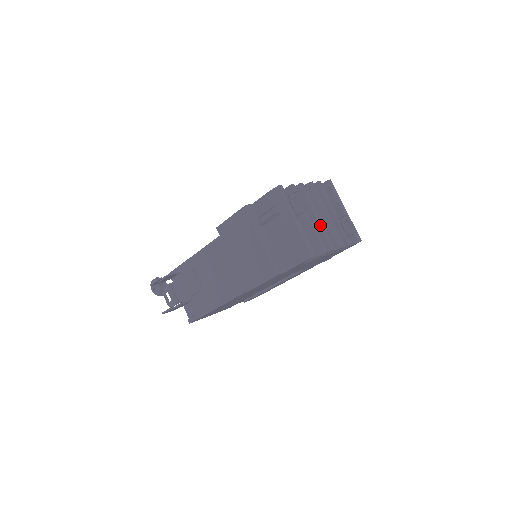
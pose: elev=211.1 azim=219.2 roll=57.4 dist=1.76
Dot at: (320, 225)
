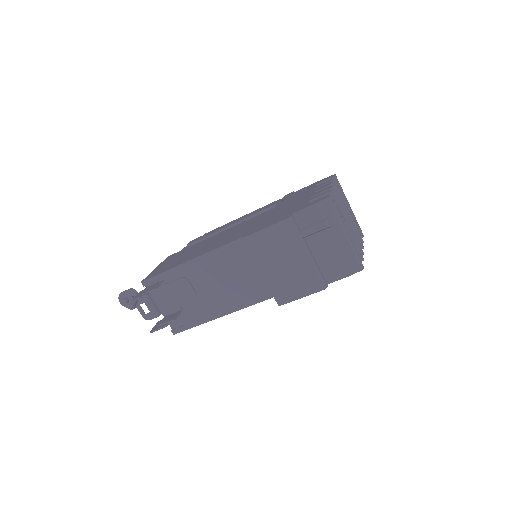
Dot at: (351, 230)
